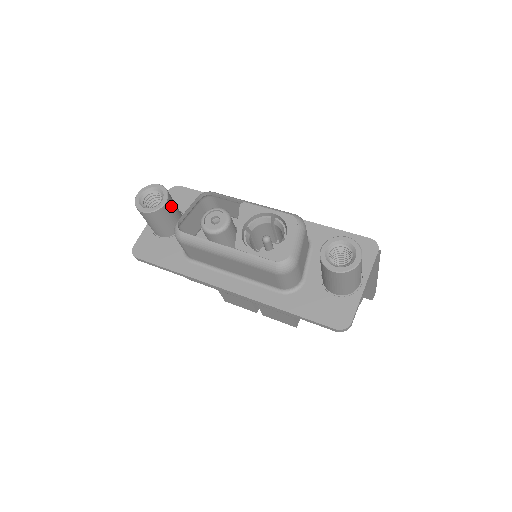
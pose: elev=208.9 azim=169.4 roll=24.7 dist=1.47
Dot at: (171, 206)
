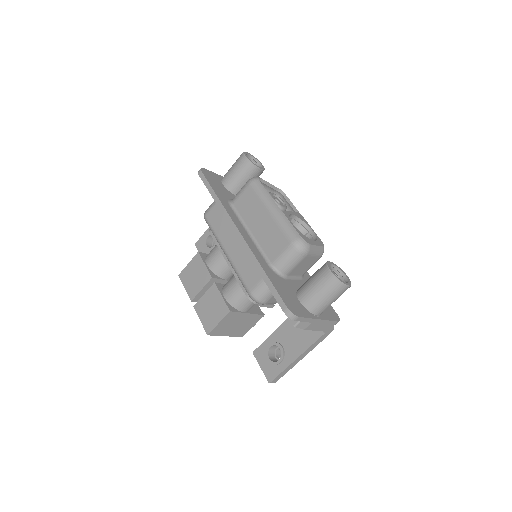
Dot at: occluded
